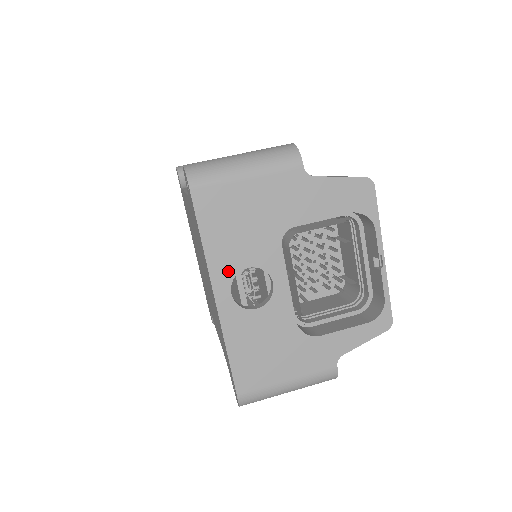
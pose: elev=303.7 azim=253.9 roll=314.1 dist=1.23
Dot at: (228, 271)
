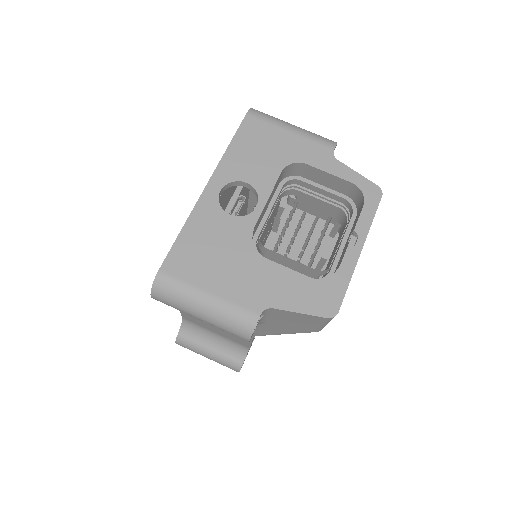
Dot at: (231, 175)
